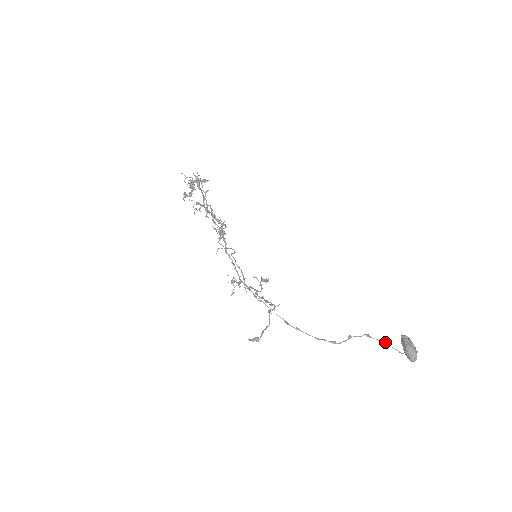
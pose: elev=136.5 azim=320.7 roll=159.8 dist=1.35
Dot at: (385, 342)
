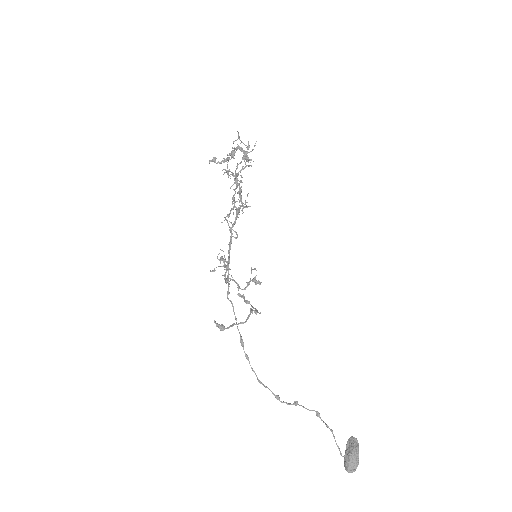
Dot at: occluded
